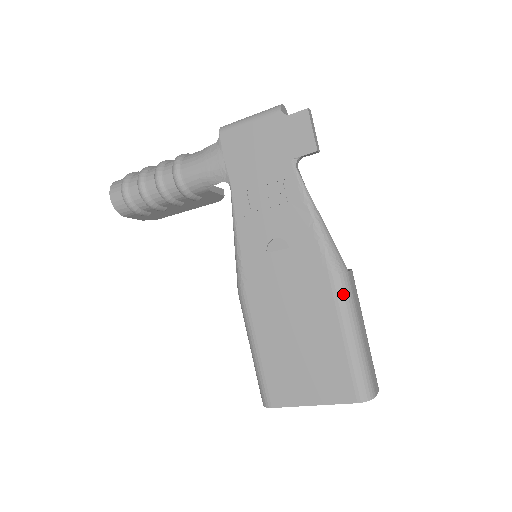
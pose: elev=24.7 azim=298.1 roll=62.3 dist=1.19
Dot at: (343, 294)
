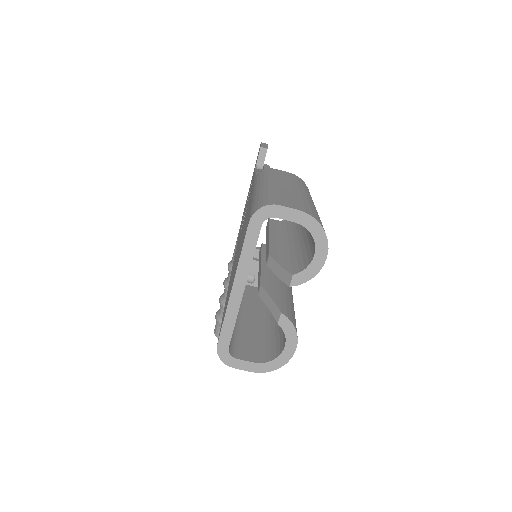
Dot at: (259, 177)
